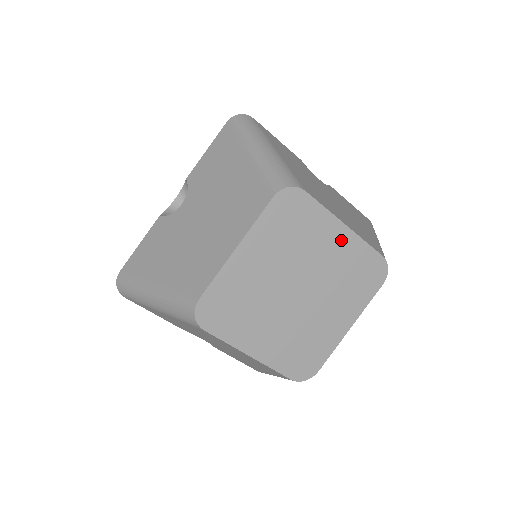
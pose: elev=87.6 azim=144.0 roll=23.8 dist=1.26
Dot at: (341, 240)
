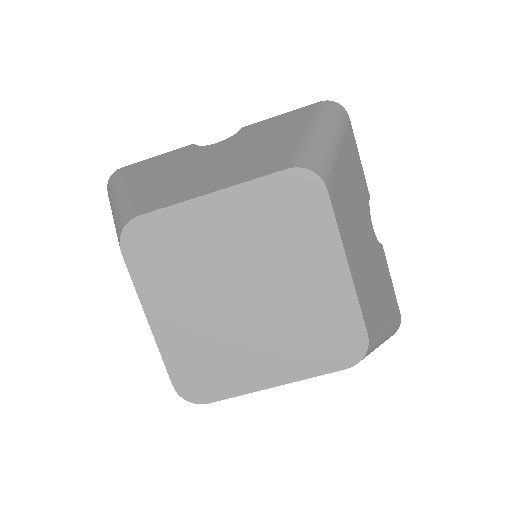
Dot at: (331, 277)
